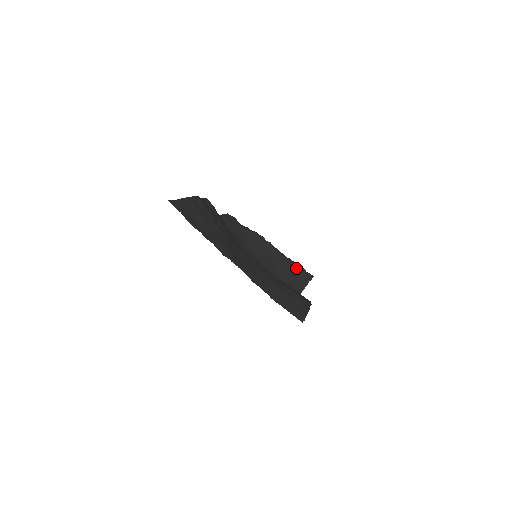
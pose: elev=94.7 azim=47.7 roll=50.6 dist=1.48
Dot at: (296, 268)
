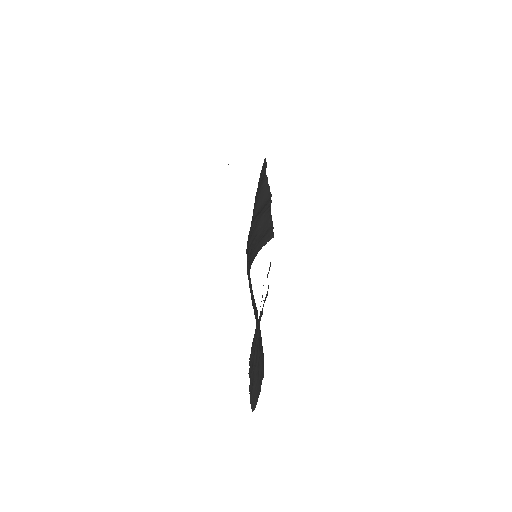
Dot at: (269, 229)
